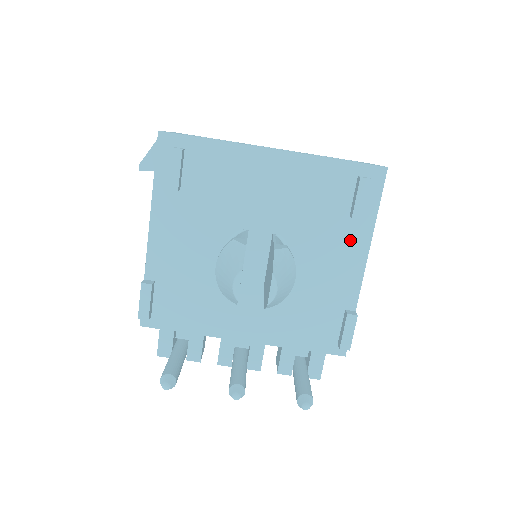
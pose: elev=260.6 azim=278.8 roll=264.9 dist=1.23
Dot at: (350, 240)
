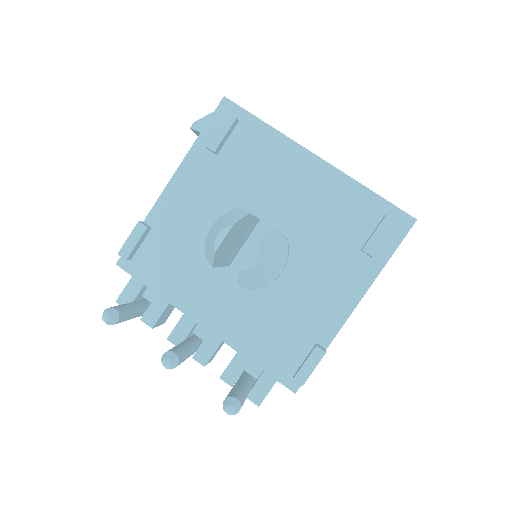
Dot at: (351, 274)
